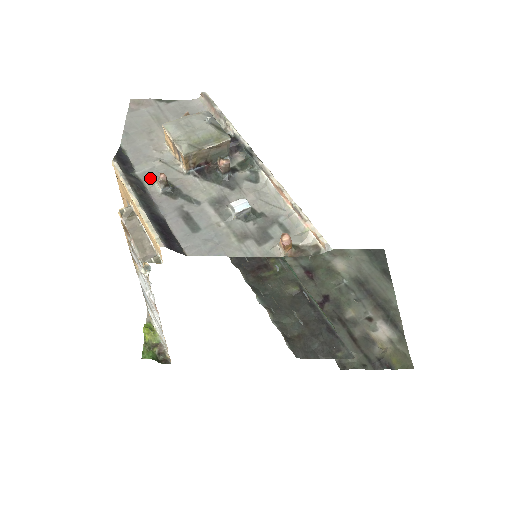
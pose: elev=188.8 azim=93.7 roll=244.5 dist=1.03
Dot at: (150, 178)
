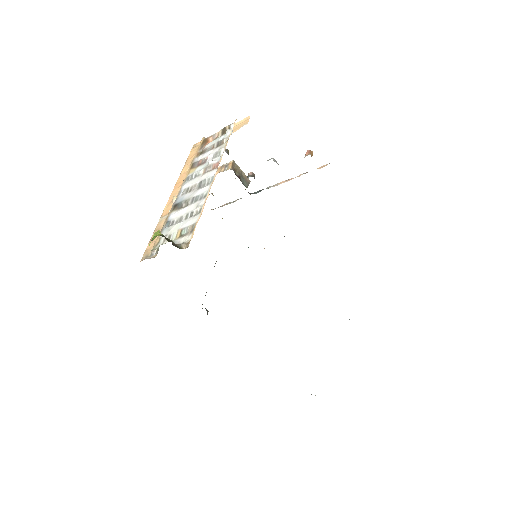
Dot at: occluded
